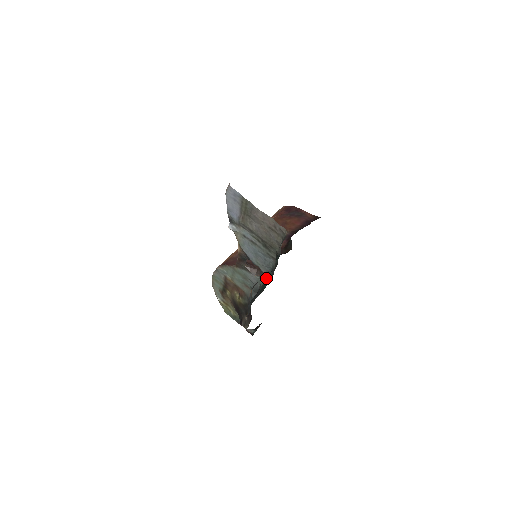
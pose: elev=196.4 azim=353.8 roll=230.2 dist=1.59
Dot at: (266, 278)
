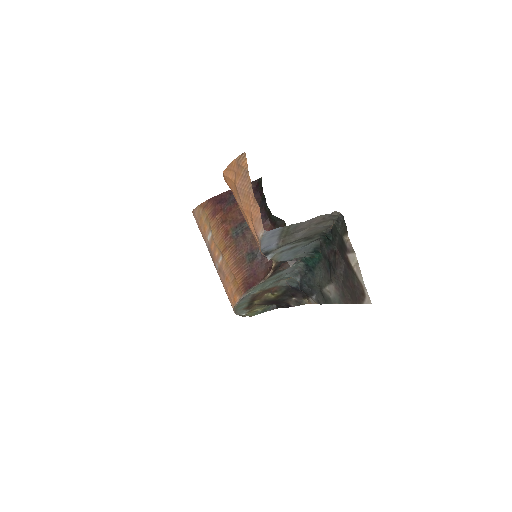
Dot at: (308, 258)
